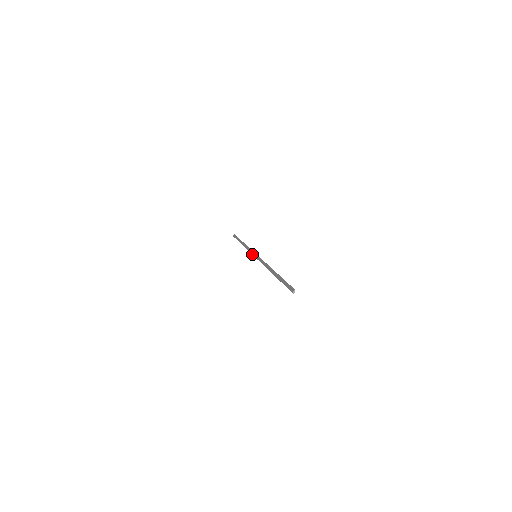
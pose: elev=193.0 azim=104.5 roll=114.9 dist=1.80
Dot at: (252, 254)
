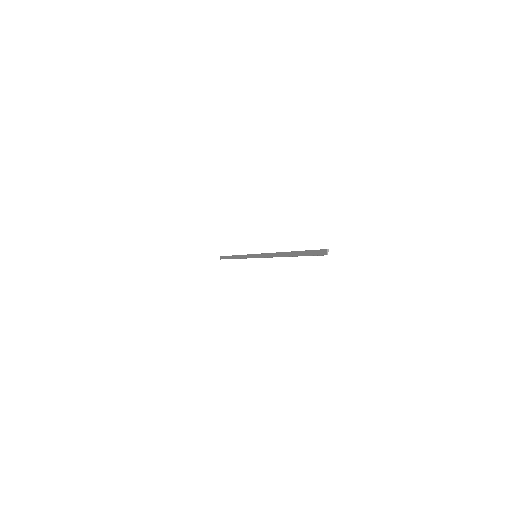
Dot at: (250, 257)
